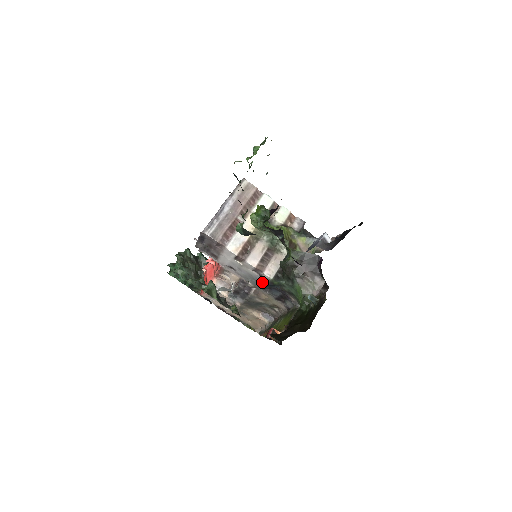
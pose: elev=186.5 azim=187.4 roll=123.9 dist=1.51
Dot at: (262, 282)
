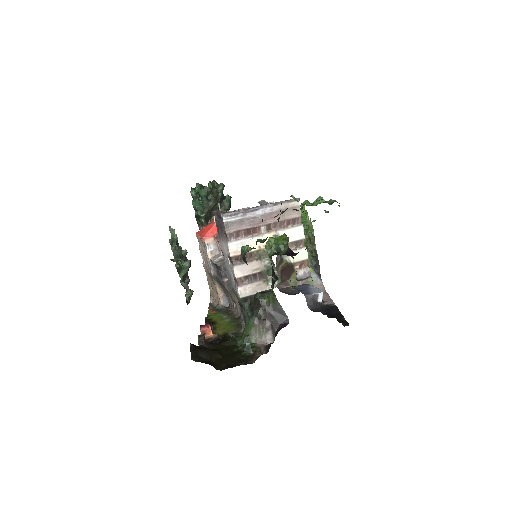
Dot at: (234, 289)
